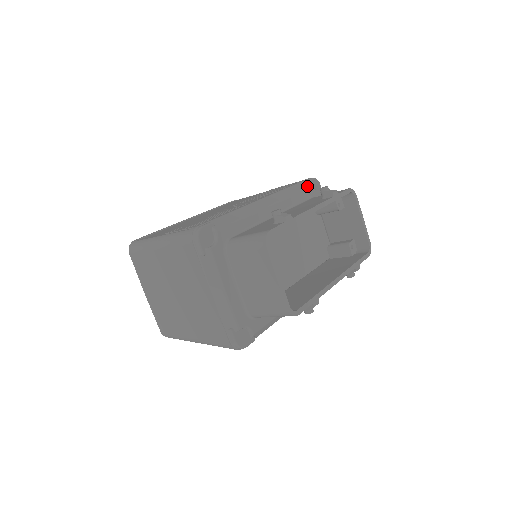
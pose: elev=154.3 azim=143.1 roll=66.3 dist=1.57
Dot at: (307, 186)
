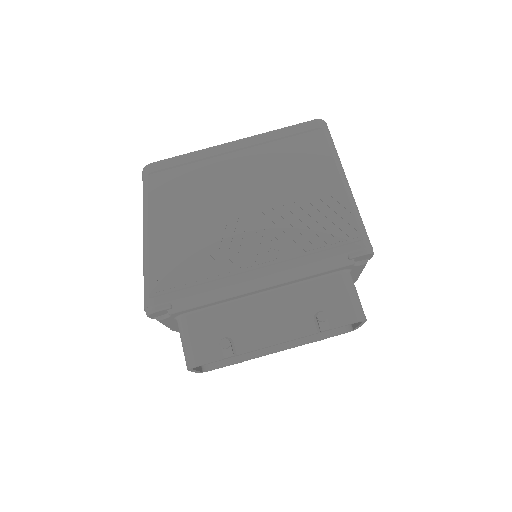
Dot at: (342, 264)
